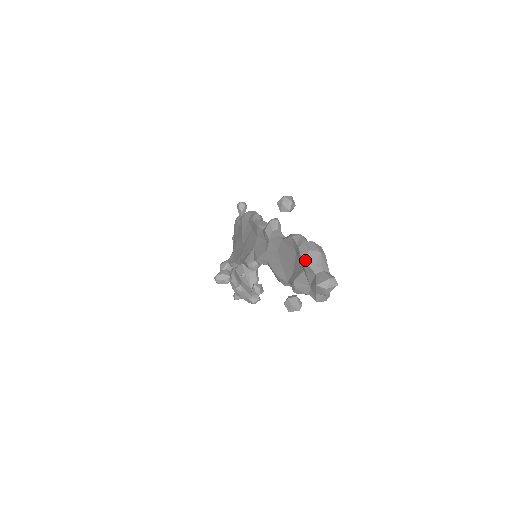
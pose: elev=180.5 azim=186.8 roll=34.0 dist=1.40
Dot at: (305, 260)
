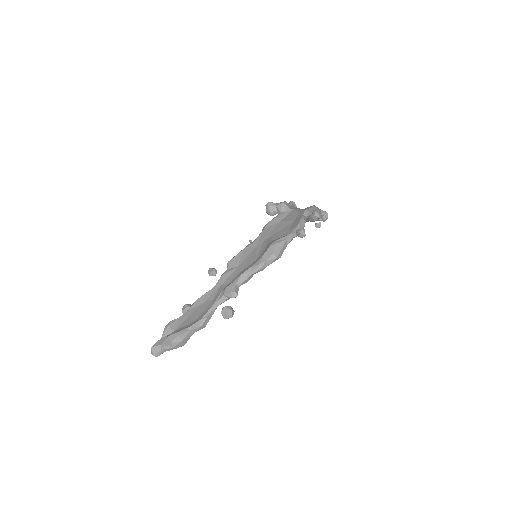
Dot at: (167, 338)
